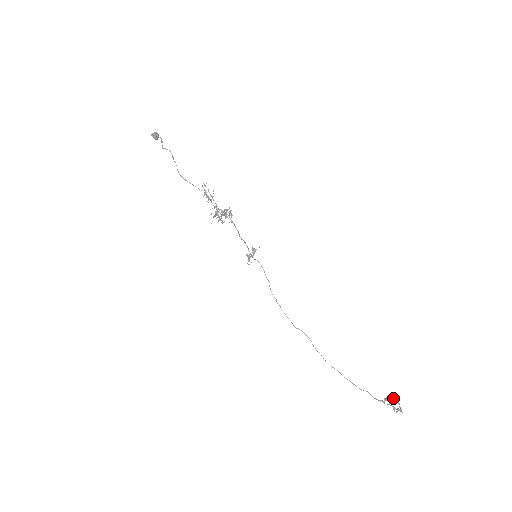
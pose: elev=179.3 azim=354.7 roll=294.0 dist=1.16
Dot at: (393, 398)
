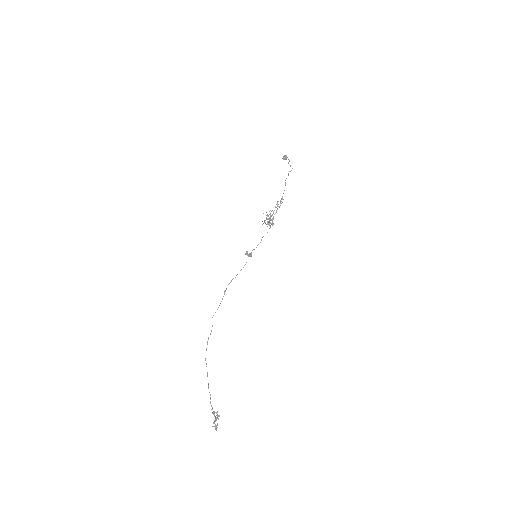
Dot at: occluded
